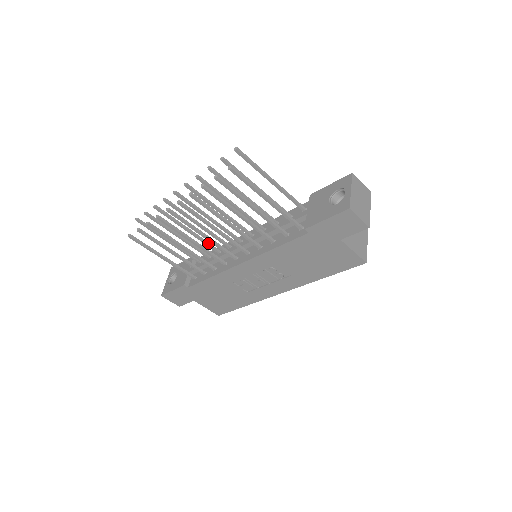
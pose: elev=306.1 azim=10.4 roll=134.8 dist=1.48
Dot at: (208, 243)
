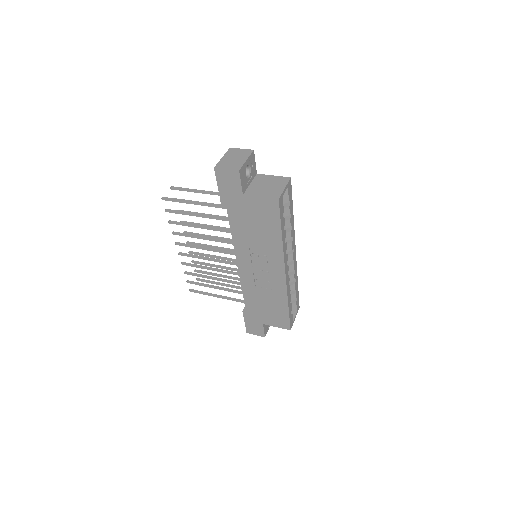
Dot at: occluded
